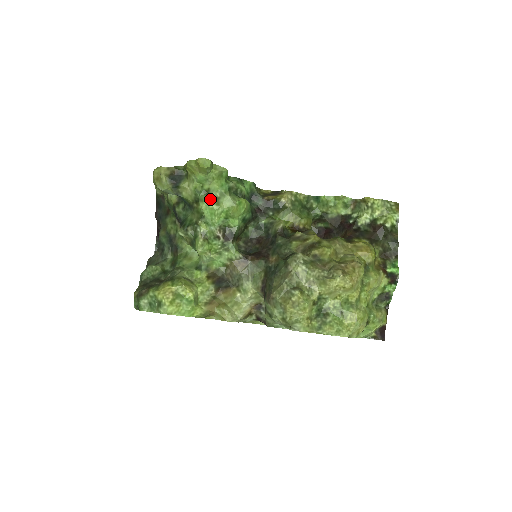
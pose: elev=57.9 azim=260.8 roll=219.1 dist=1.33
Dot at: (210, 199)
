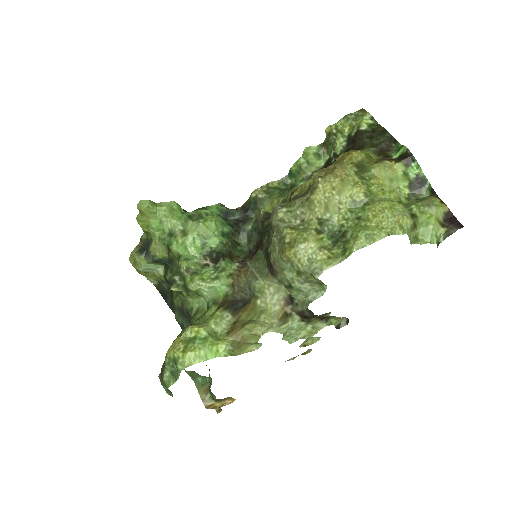
Dot at: (176, 236)
